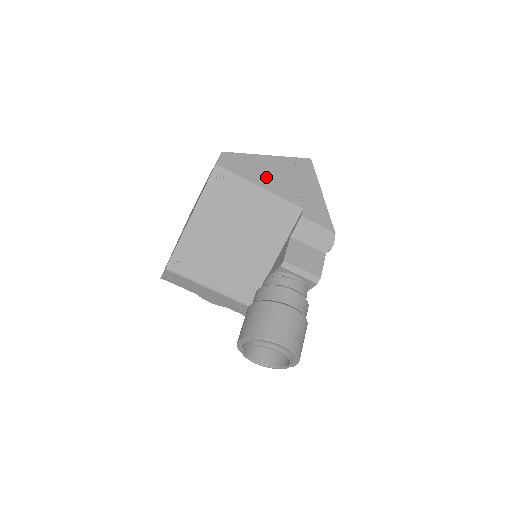
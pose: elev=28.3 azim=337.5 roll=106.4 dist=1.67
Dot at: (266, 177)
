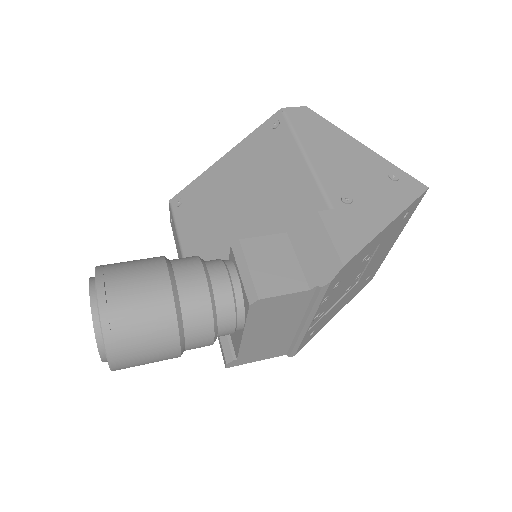
Dot at: (328, 154)
